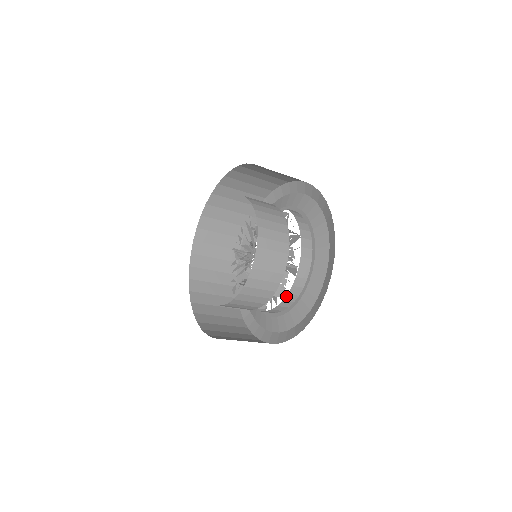
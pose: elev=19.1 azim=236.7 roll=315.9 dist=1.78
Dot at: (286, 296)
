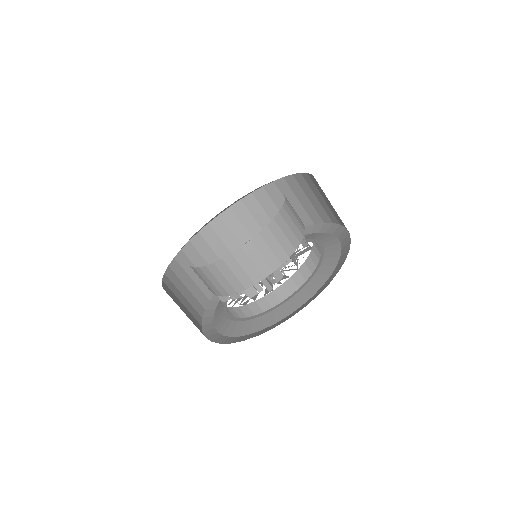
Dot at: (302, 265)
